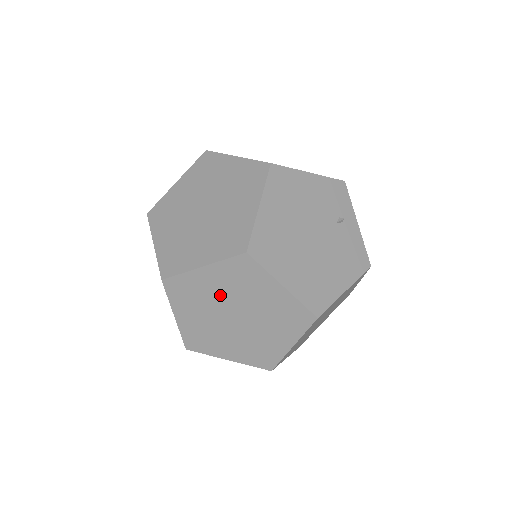
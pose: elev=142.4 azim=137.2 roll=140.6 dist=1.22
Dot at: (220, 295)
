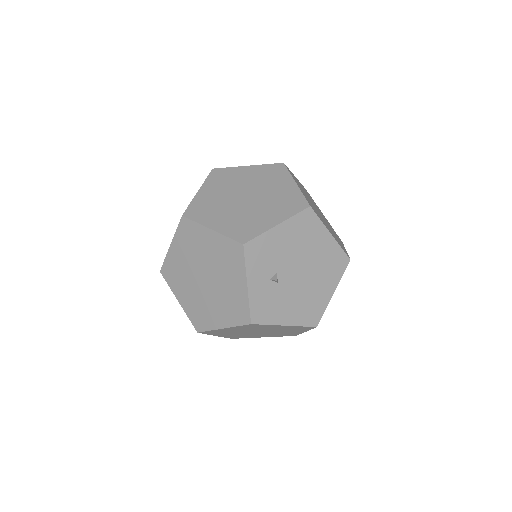
Dot at: occluded
